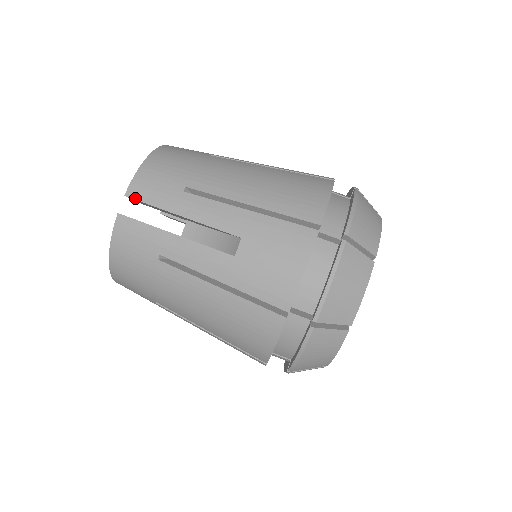
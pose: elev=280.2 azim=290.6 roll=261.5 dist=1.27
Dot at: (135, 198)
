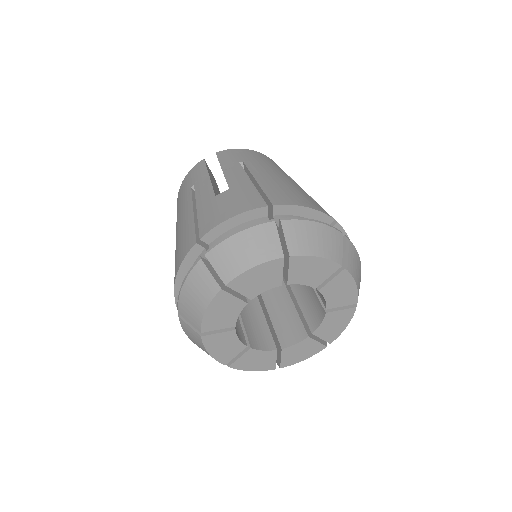
Dot at: (218, 155)
